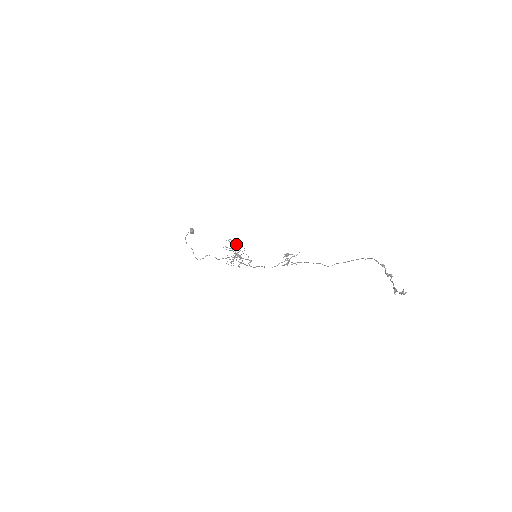
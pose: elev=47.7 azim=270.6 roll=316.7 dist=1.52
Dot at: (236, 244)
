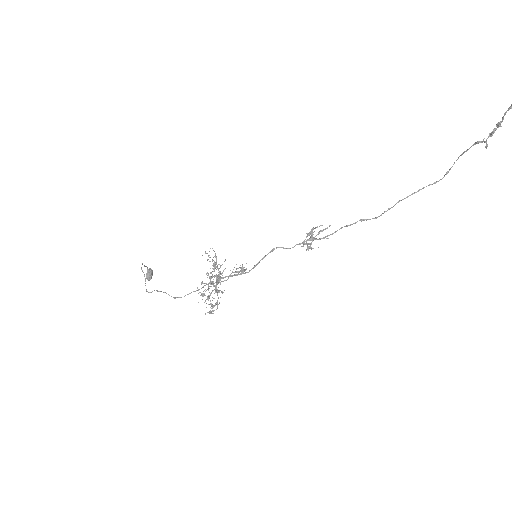
Dot at: (218, 272)
